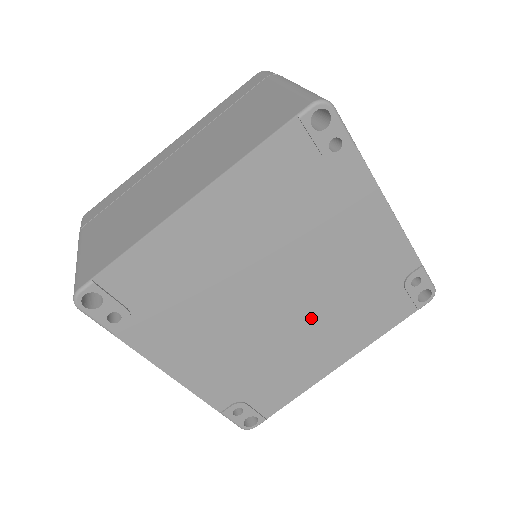
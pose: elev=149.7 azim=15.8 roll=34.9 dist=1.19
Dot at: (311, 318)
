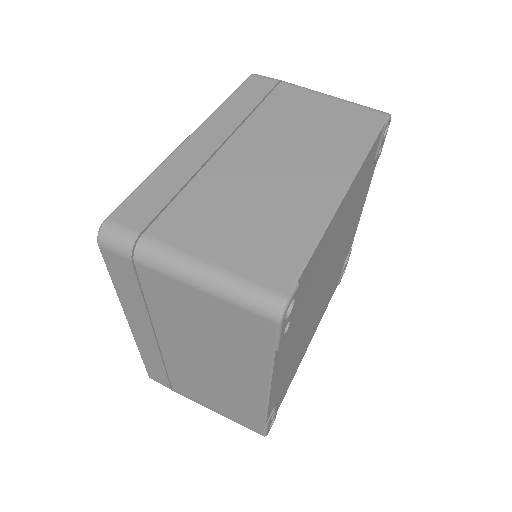
Dot at: (321, 302)
